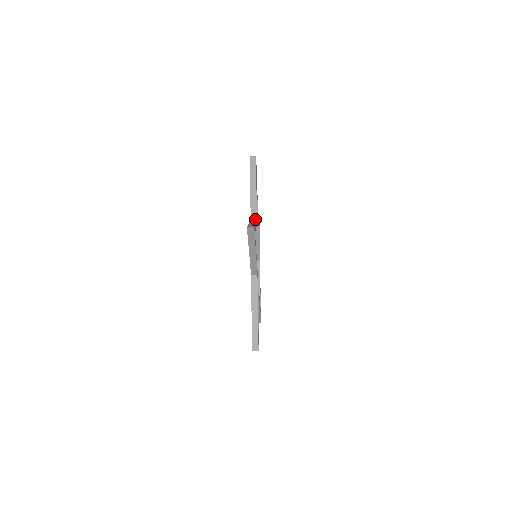
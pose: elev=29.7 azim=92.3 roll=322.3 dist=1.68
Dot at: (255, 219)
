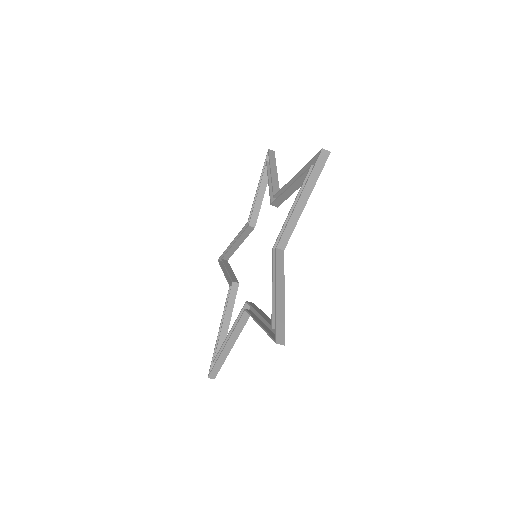
Dot at: occluded
